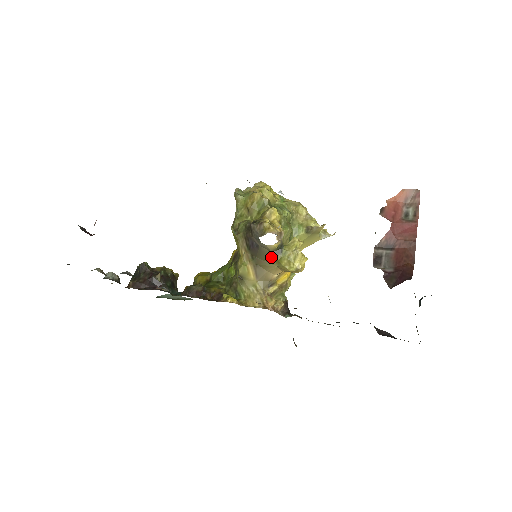
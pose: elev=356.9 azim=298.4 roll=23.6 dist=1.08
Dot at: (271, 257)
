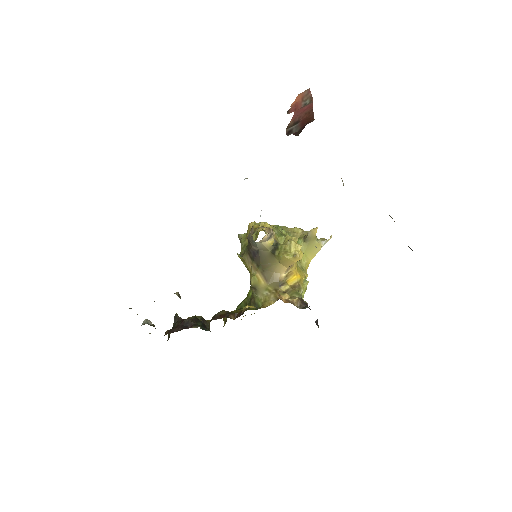
Dot at: (271, 256)
